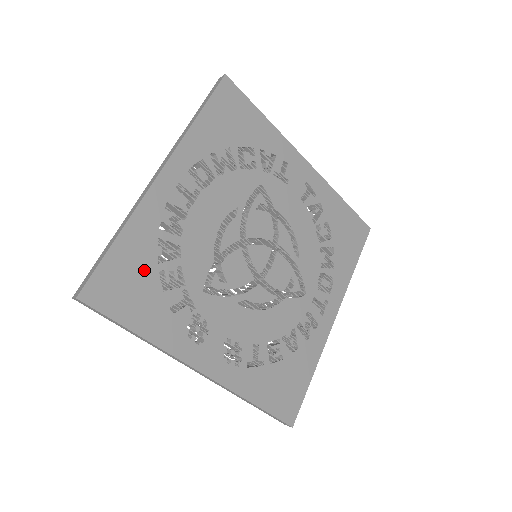
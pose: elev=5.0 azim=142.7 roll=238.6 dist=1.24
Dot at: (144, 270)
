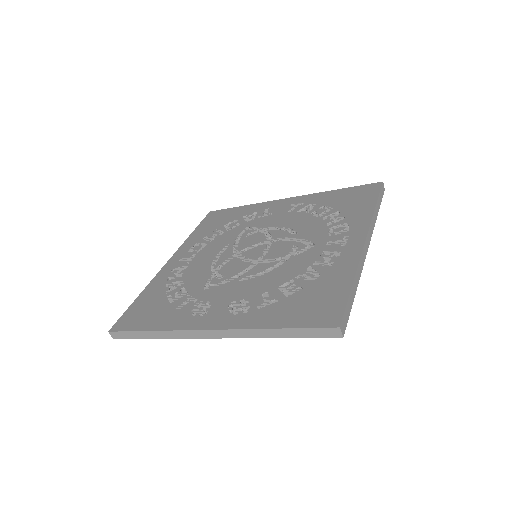
Dot at: (156, 301)
